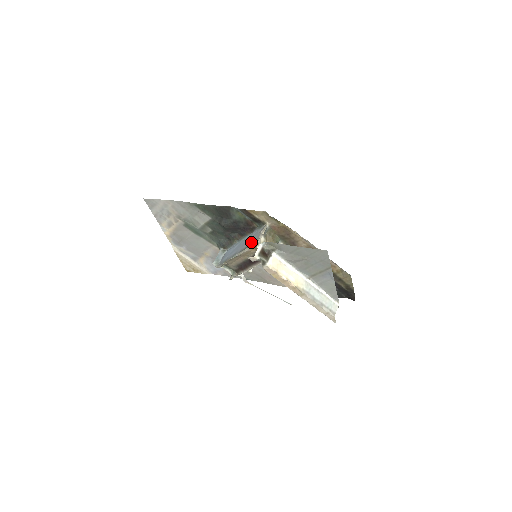
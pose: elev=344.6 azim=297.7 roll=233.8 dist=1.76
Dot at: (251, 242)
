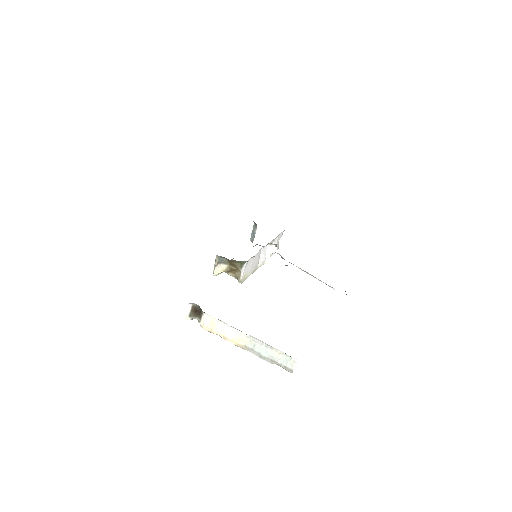
Dot at: occluded
